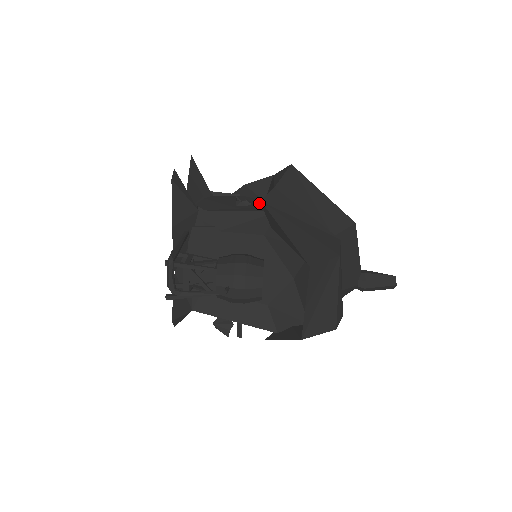
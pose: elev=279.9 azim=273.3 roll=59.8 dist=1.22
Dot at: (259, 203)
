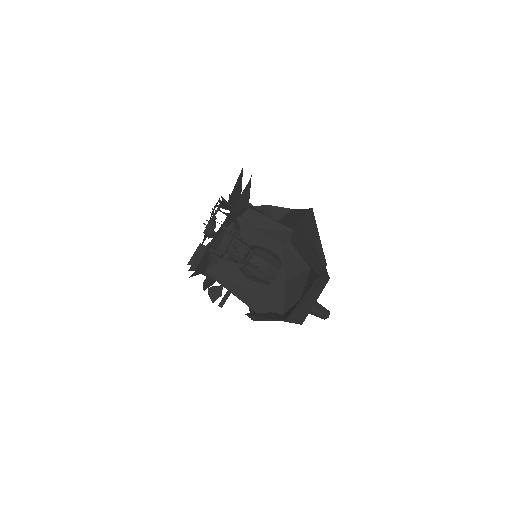
Dot at: occluded
